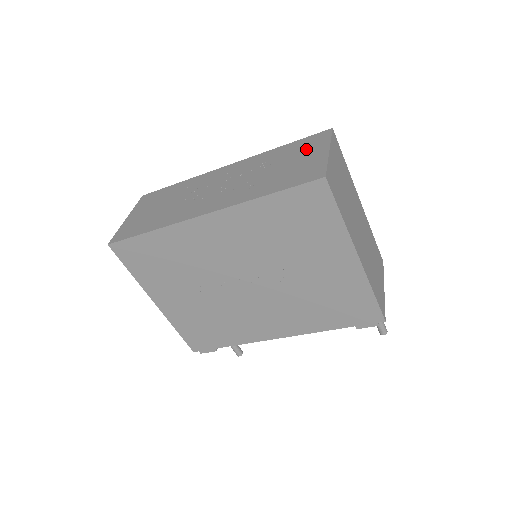
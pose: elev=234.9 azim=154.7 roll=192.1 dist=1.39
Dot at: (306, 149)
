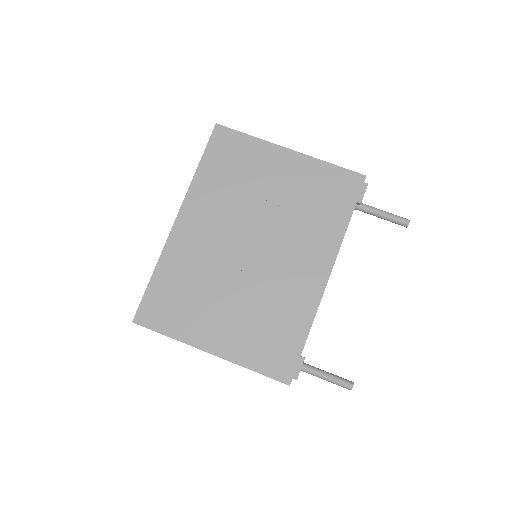
Dot at: occluded
